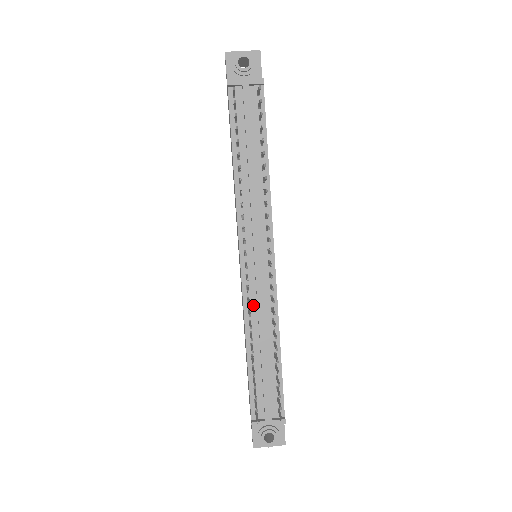
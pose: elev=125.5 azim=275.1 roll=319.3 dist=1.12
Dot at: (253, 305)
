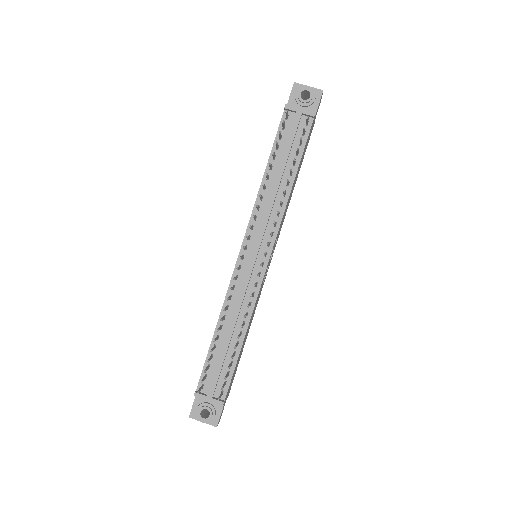
Dot at: (235, 294)
